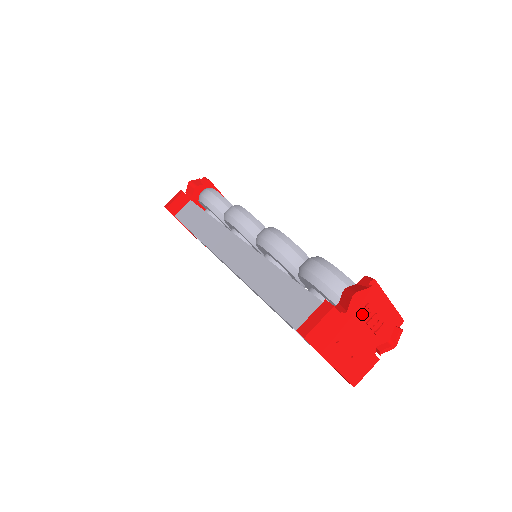
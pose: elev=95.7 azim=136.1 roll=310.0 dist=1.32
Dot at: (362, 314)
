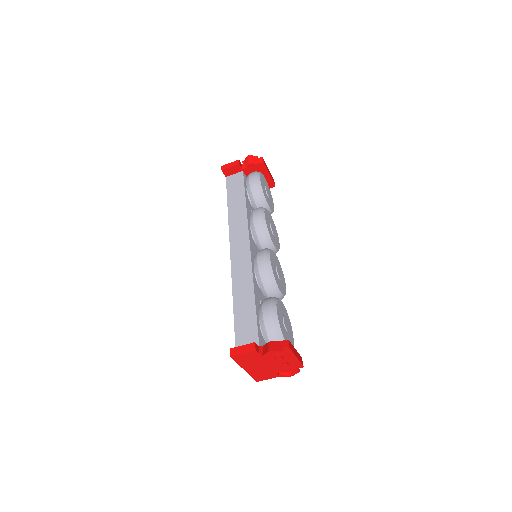
Dot at: (274, 358)
